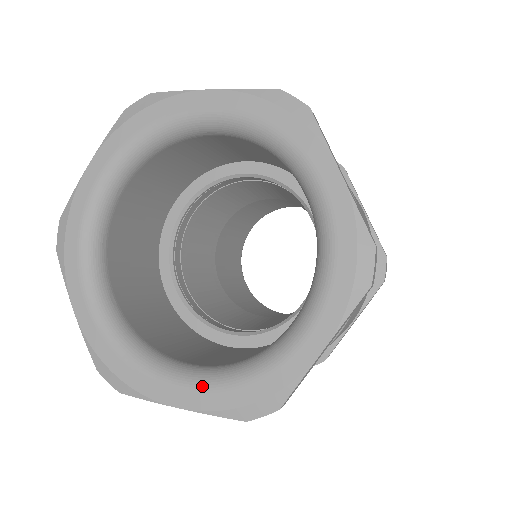
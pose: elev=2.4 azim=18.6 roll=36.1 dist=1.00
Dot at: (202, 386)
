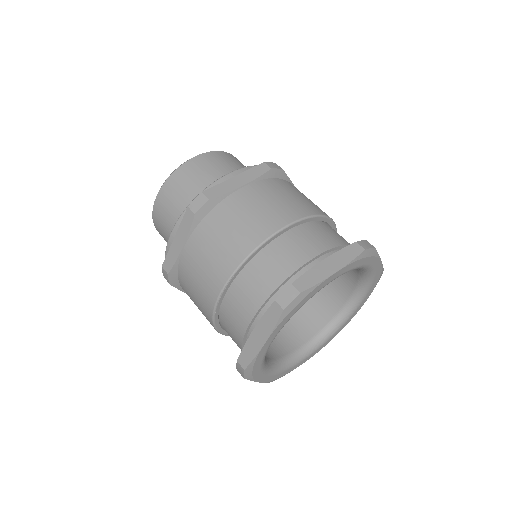
Dot at: (274, 373)
